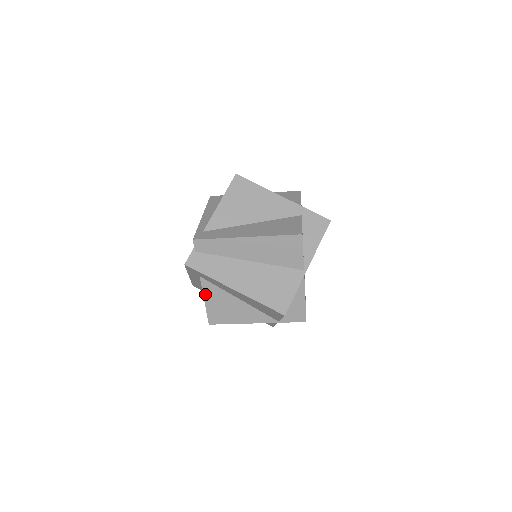
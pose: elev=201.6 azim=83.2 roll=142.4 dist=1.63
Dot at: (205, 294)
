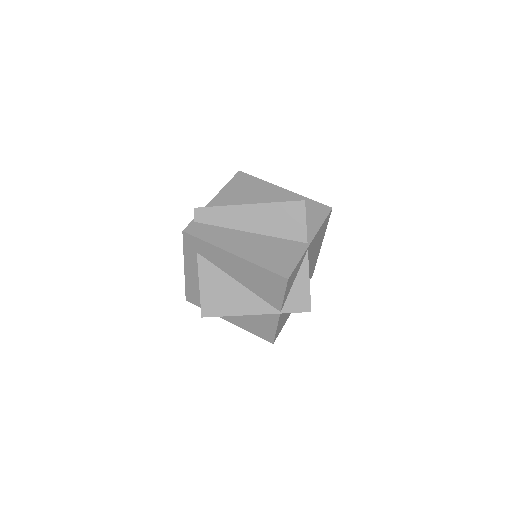
Dot at: (201, 275)
